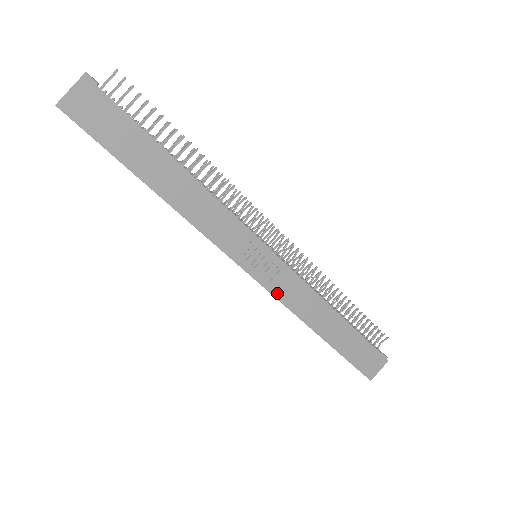
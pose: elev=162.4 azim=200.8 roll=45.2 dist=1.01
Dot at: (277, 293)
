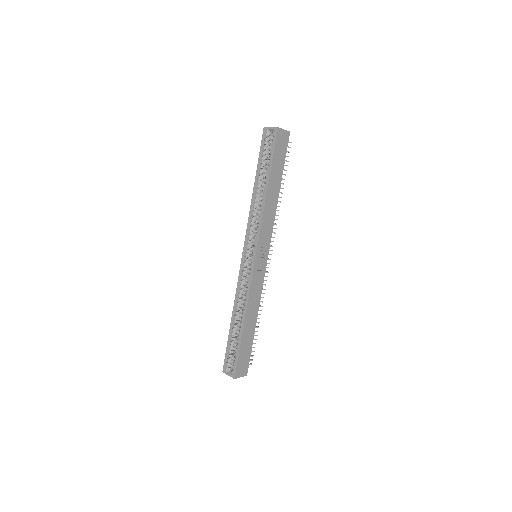
Dot at: (253, 279)
